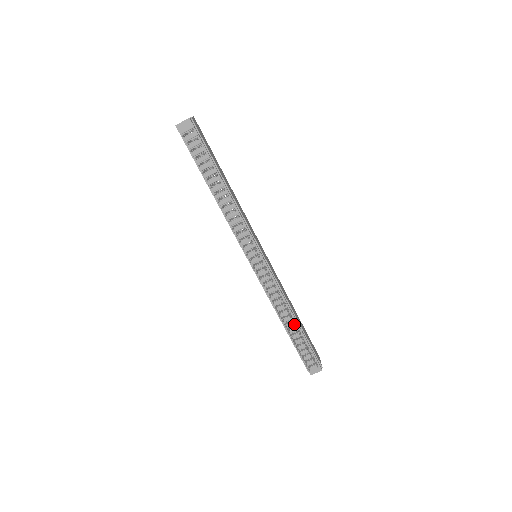
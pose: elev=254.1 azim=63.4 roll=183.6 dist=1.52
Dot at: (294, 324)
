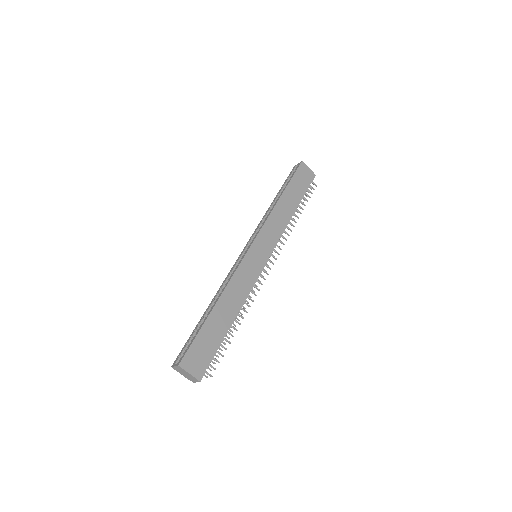
Dot at: (294, 211)
